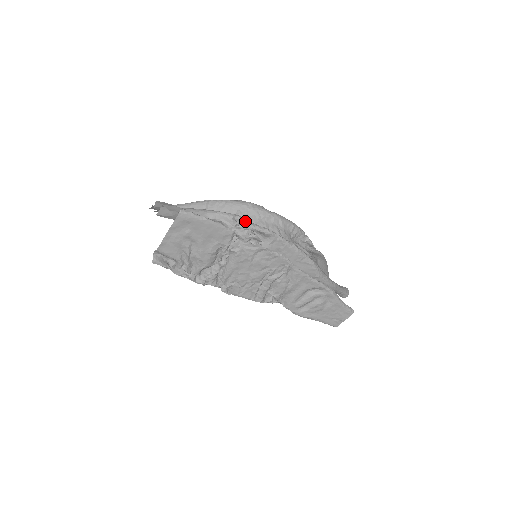
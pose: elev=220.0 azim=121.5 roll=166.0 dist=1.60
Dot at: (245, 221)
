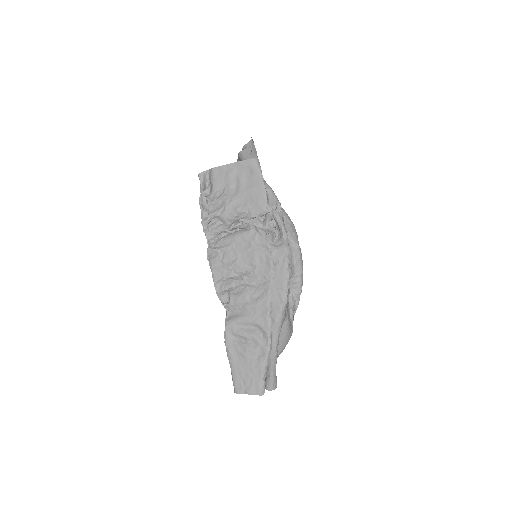
Dot at: (282, 214)
